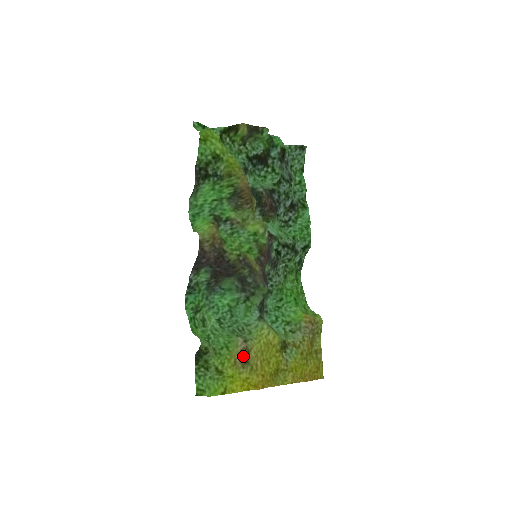
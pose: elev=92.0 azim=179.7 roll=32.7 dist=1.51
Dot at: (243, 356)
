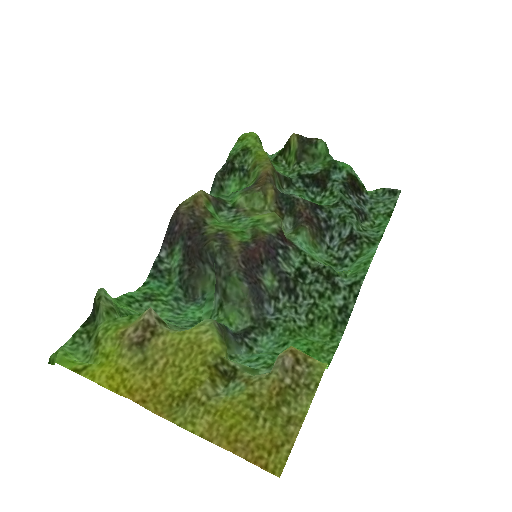
Dot at: (139, 331)
